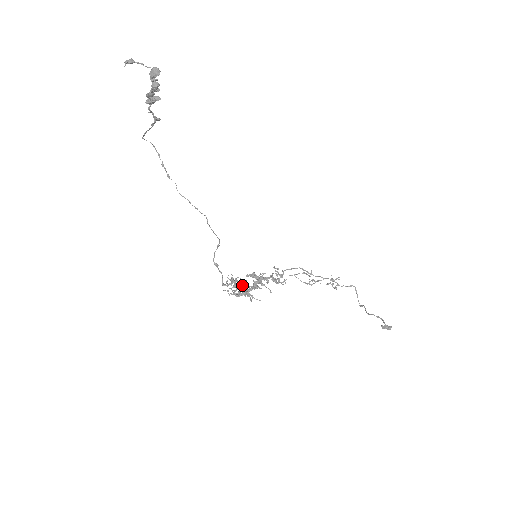
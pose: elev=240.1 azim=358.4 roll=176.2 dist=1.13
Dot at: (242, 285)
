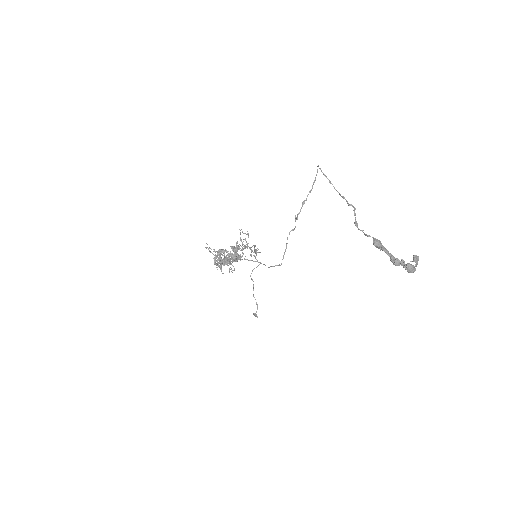
Dot at: (227, 265)
